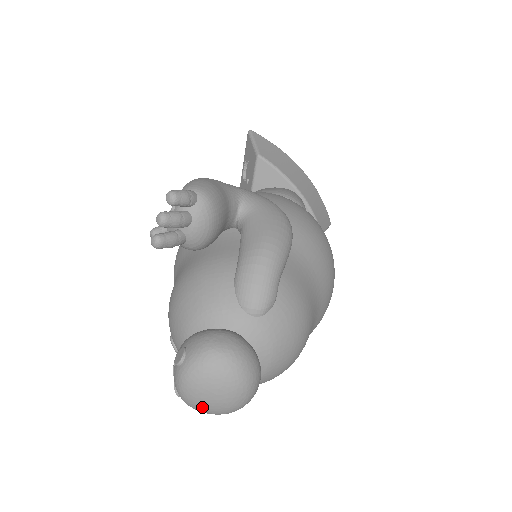
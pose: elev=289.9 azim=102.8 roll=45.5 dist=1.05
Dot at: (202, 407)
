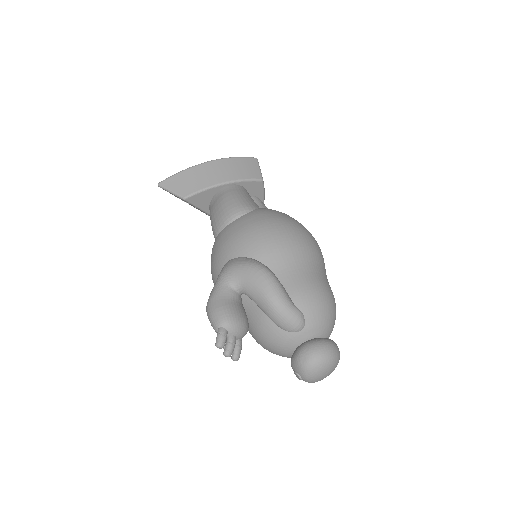
Dot at: occluded
